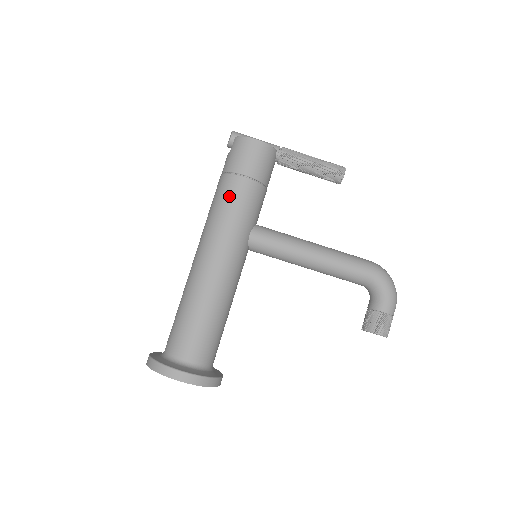
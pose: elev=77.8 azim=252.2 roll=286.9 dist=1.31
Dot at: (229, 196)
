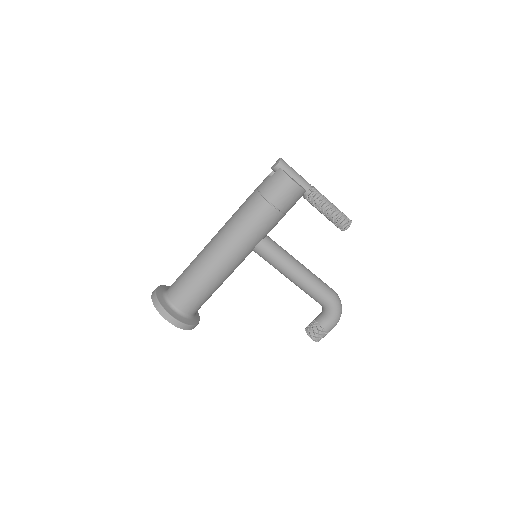
Dot at: (254, 215)
